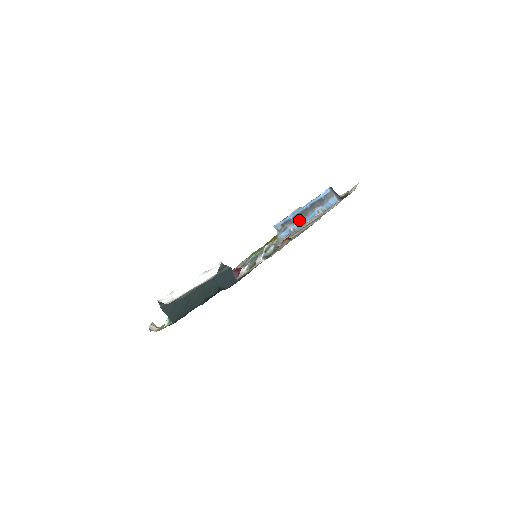
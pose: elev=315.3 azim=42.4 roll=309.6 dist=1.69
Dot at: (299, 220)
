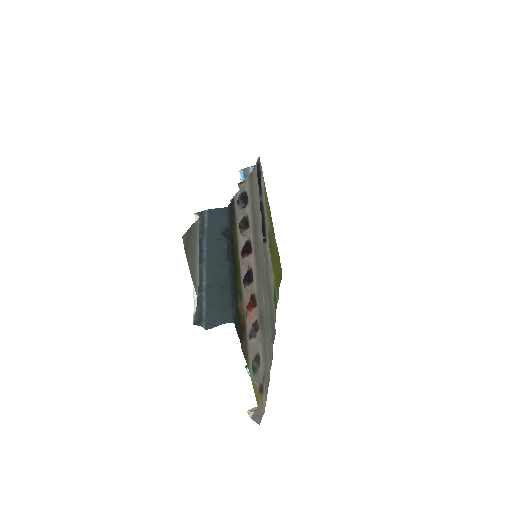
Dot at: occluded
